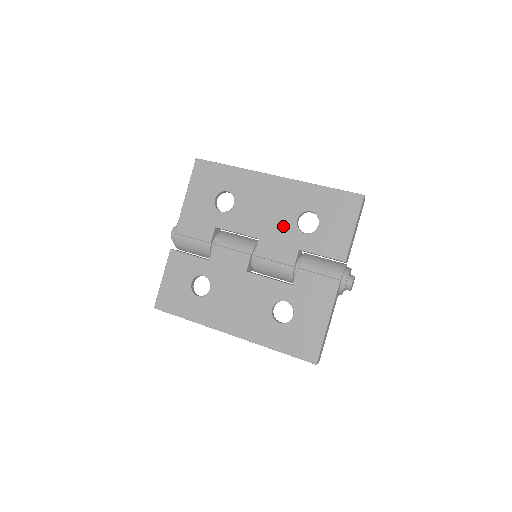
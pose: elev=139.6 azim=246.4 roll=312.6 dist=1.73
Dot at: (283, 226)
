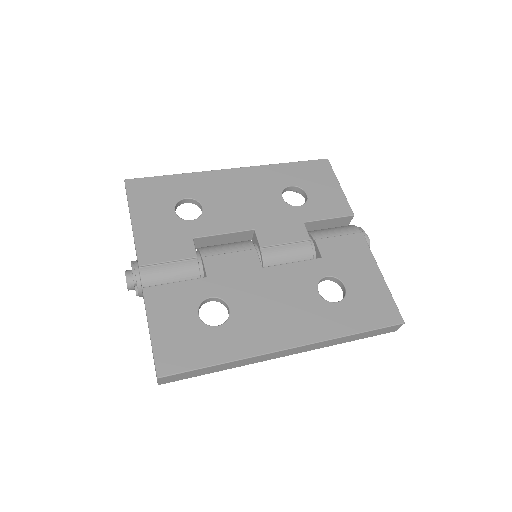
Dot at: (272, 208)
